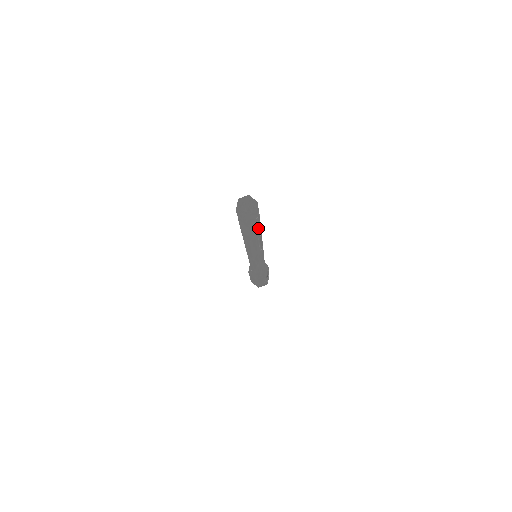
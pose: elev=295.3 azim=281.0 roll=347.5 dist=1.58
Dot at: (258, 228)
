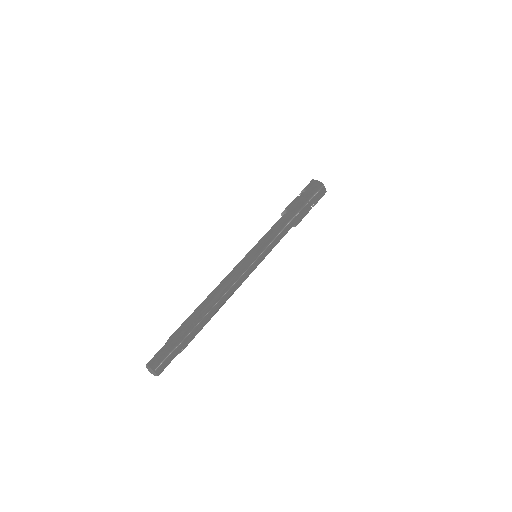
Dot at: occluded
